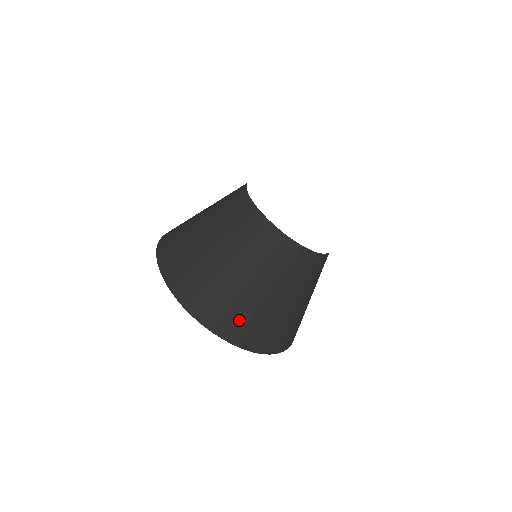
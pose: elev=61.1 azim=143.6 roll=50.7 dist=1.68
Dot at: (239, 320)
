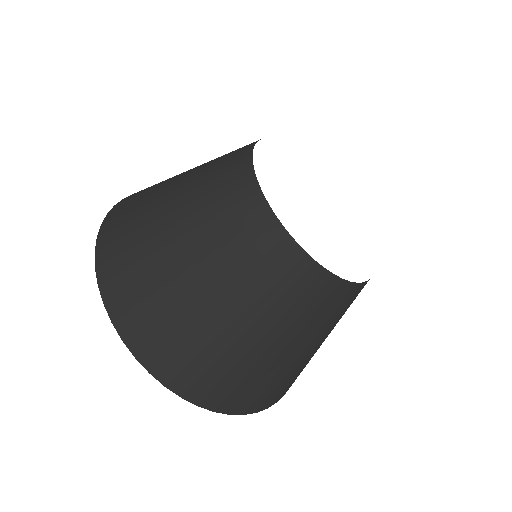
Dot at: (145, 305)
